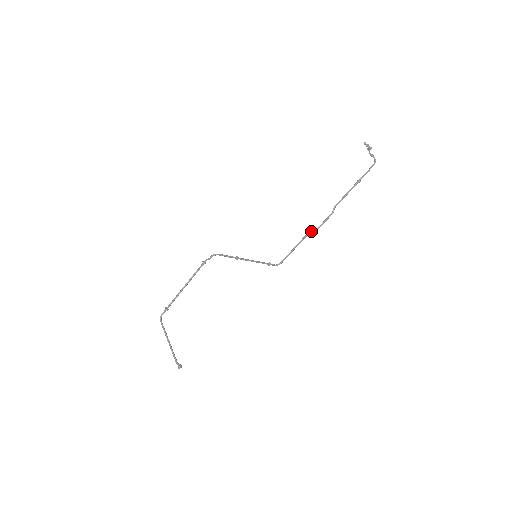
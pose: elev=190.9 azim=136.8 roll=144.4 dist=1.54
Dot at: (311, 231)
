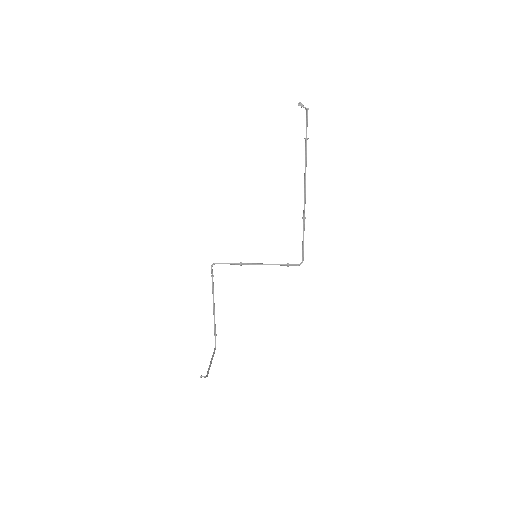
Dot at: (303, 213)
